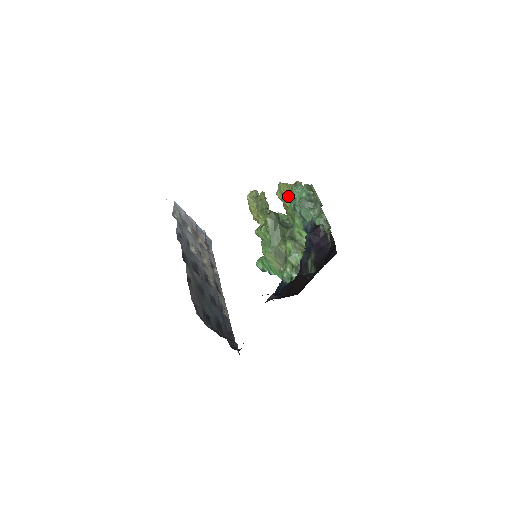
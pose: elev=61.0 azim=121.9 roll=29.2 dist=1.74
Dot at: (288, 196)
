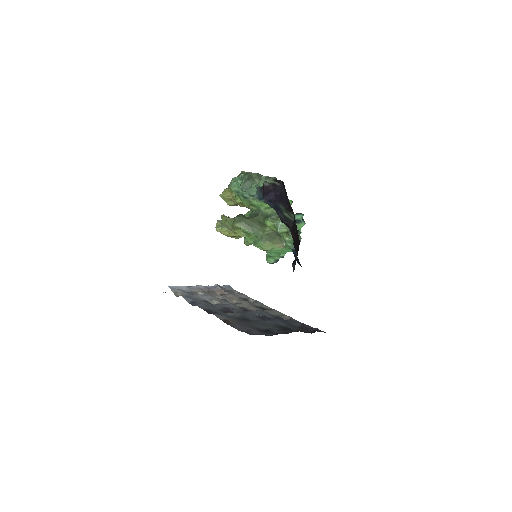
Dot at: (234, 196)
